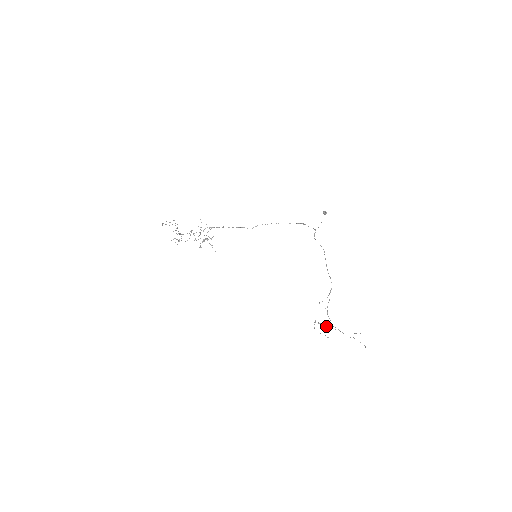
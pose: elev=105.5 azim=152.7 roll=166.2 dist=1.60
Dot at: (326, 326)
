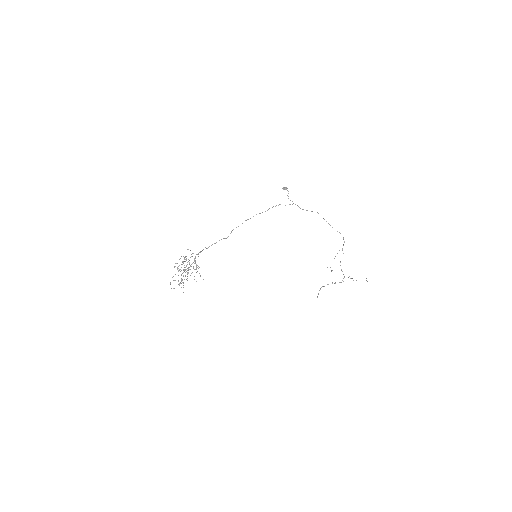
Dot at: (335, 283)
